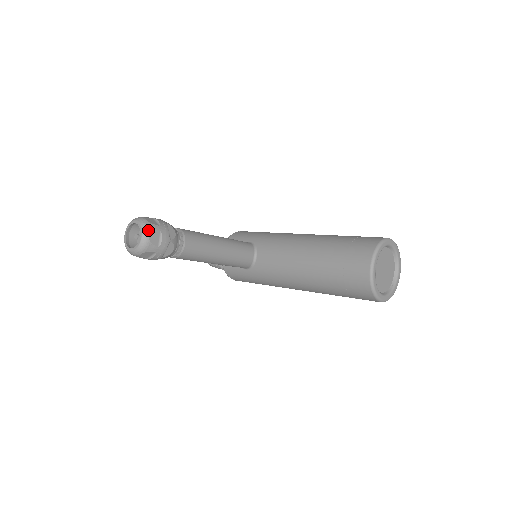
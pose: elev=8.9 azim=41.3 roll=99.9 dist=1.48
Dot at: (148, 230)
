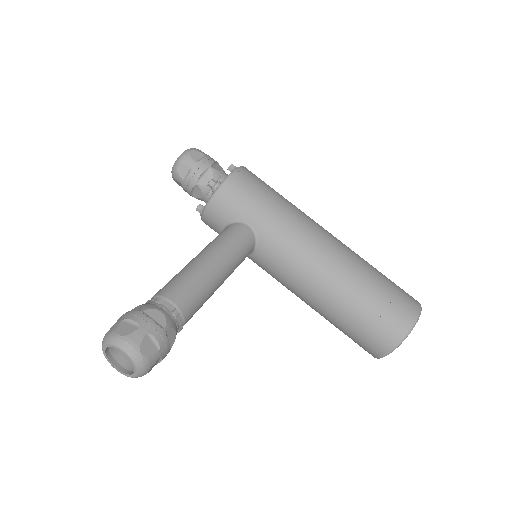
Dot at: (146, 369)
